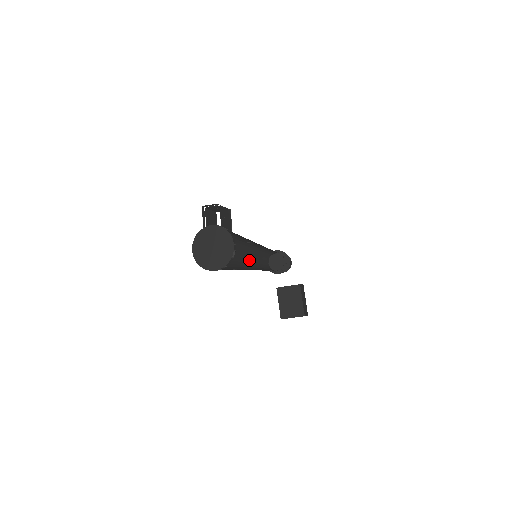
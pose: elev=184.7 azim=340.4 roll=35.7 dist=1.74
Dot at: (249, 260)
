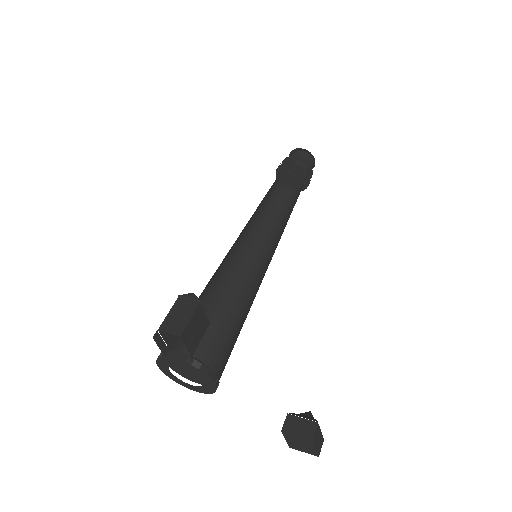
Dot at: (248, 227)
